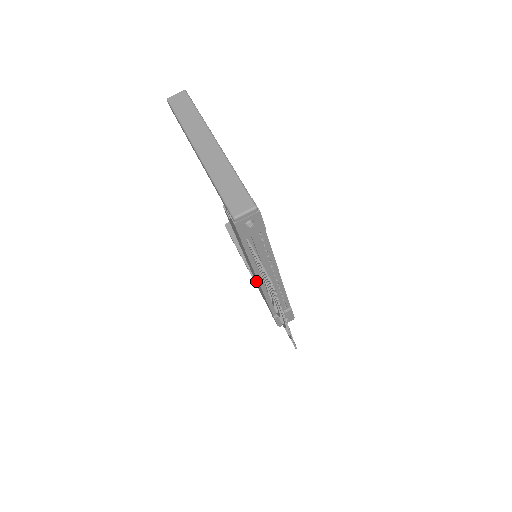
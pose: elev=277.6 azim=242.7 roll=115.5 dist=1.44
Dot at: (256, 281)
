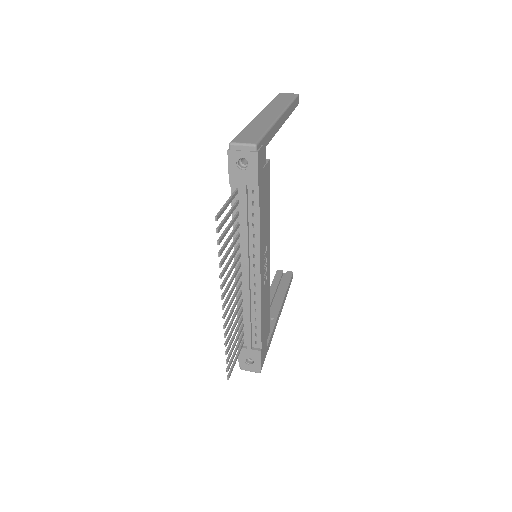
Dot at: occluded
